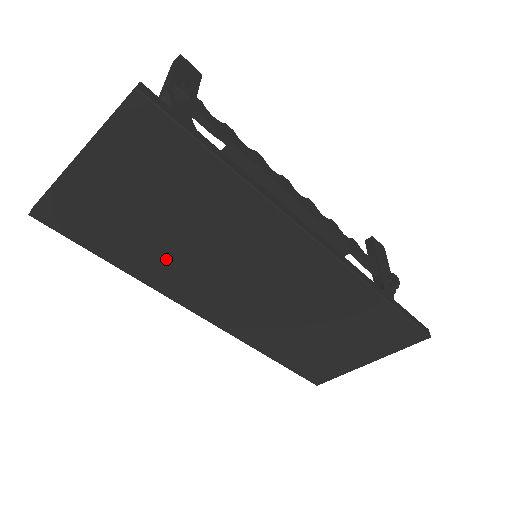
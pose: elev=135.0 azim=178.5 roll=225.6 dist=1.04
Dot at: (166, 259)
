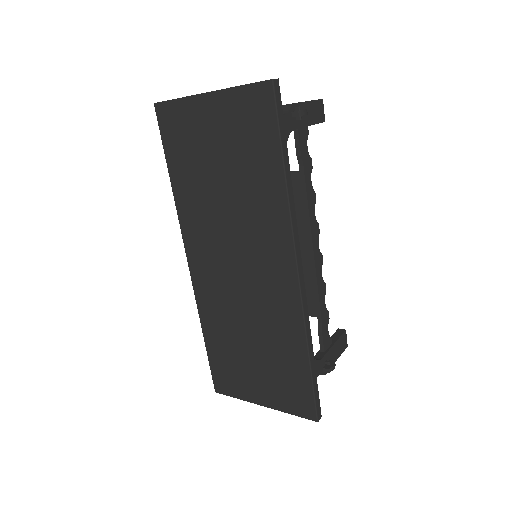
Dot at: (202, 200)
